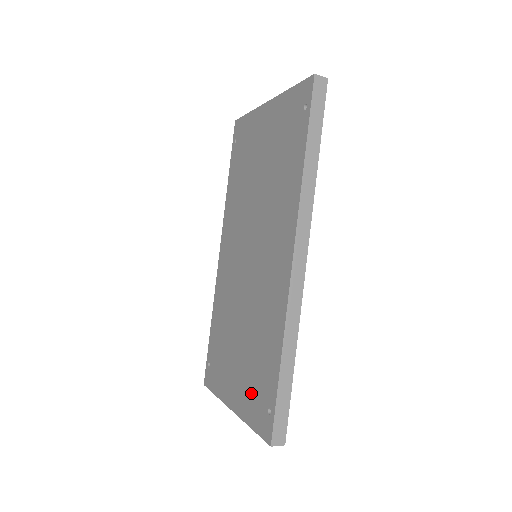
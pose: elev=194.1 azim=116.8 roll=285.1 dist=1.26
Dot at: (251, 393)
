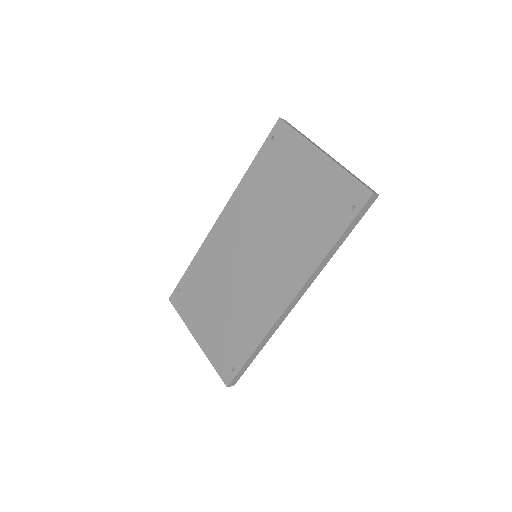
Dot at: (220, 346)
